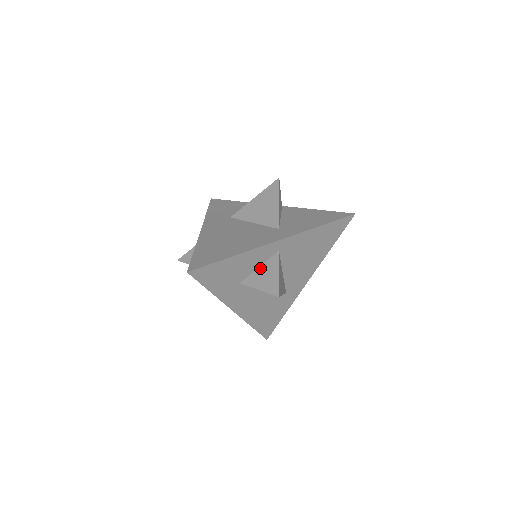
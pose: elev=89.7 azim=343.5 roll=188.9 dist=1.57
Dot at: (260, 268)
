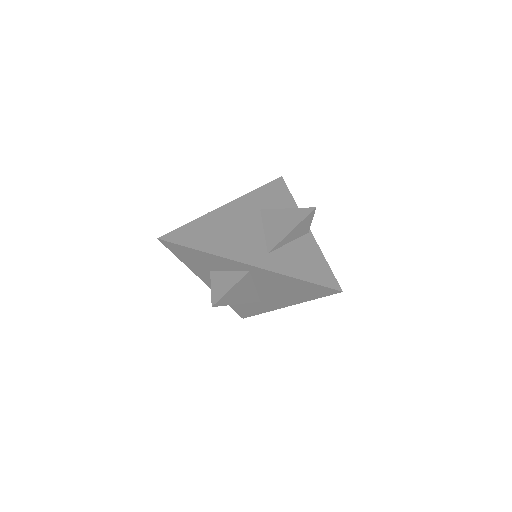
Dot at: (228, 272)
